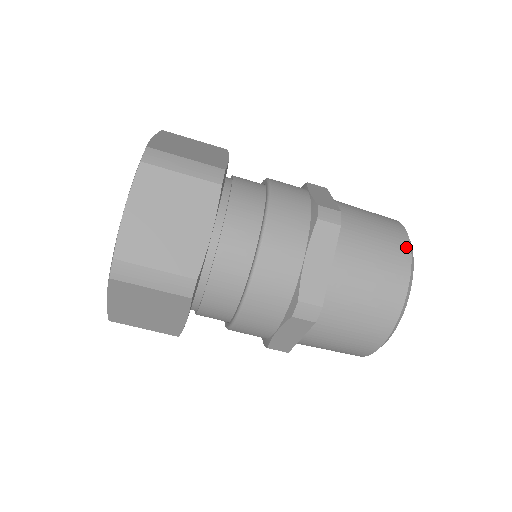
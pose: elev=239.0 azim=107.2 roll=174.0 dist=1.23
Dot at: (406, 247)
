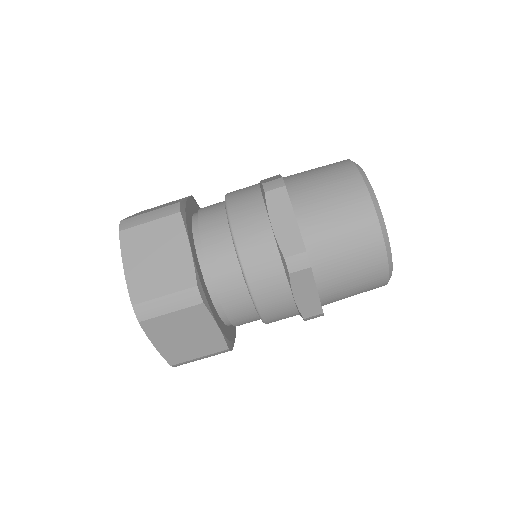
Dot at: occluded
